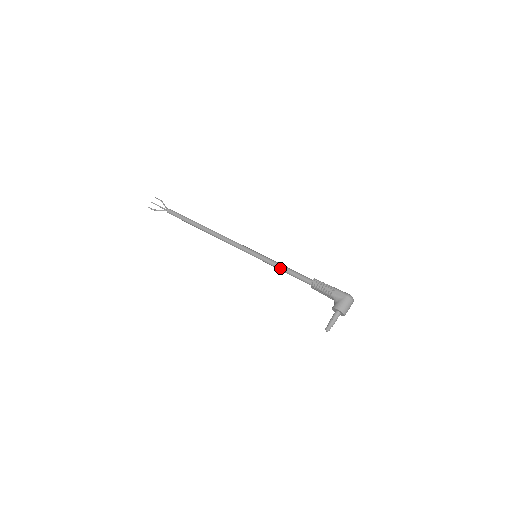
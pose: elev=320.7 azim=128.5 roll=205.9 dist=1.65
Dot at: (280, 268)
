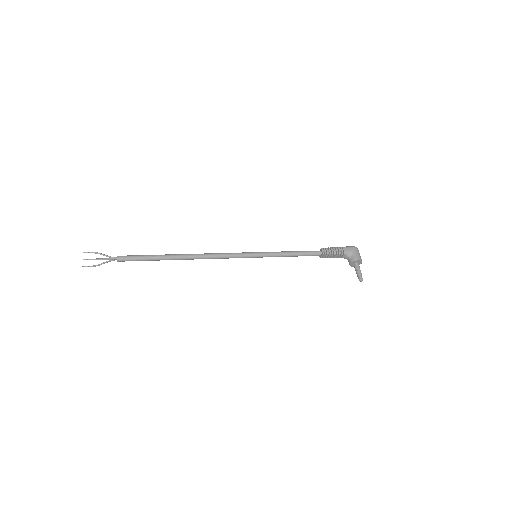
Dot at: (287, 254)
